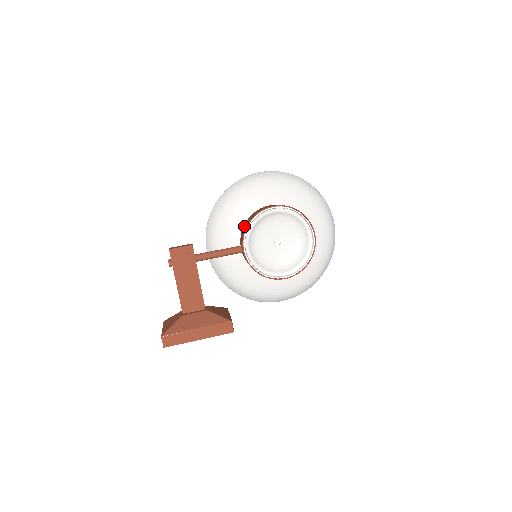
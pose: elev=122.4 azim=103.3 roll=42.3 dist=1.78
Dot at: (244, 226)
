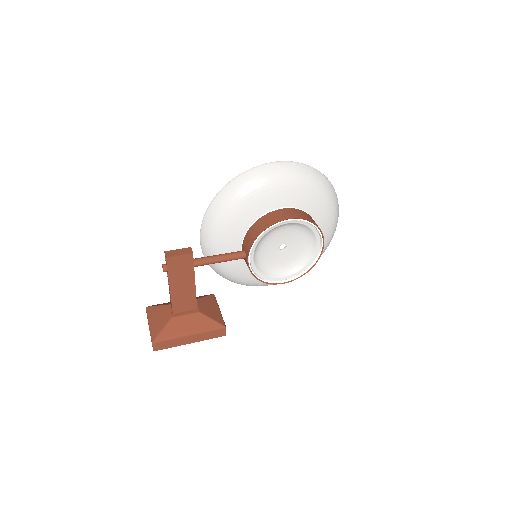
Dot at: (251, 232)
